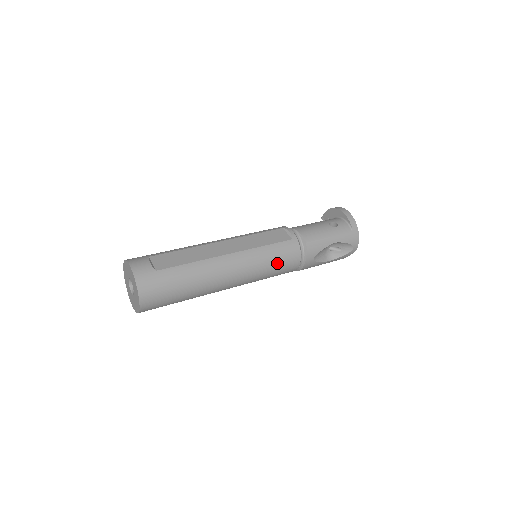
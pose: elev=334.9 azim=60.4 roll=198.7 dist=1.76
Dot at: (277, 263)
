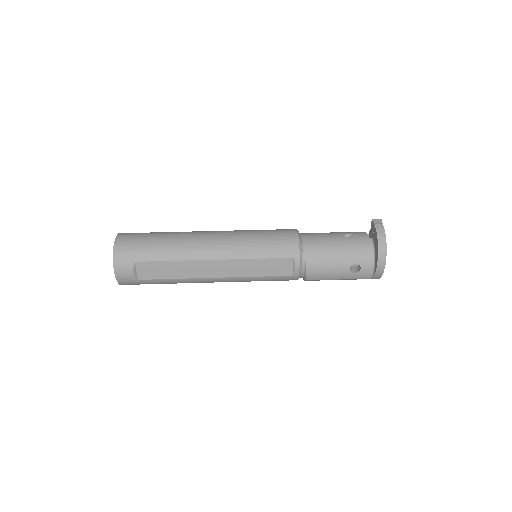
Dot at: occluded
